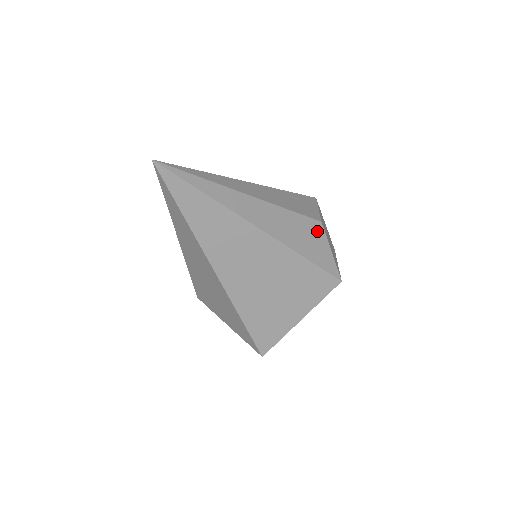
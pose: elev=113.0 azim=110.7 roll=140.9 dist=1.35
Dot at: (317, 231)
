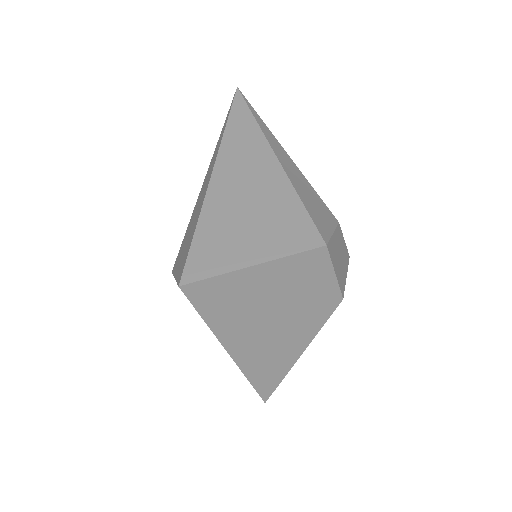
Dot at: (329, 216)
